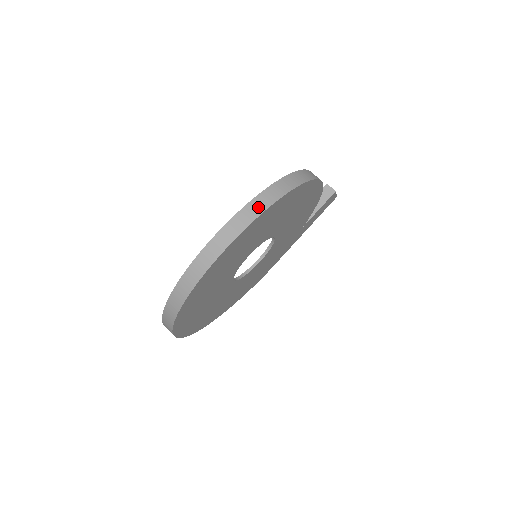
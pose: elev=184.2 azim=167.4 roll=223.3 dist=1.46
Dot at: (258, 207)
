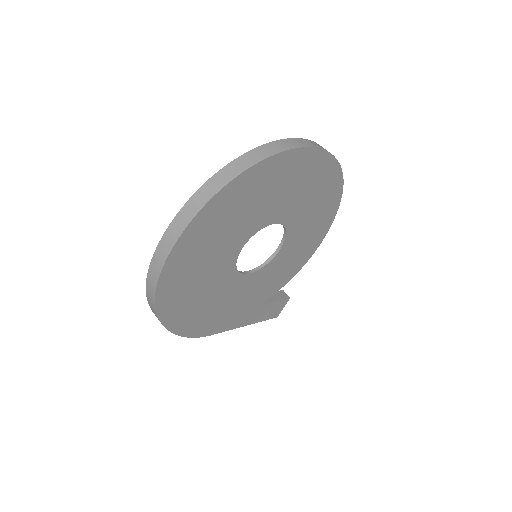
Dot at: occluded
